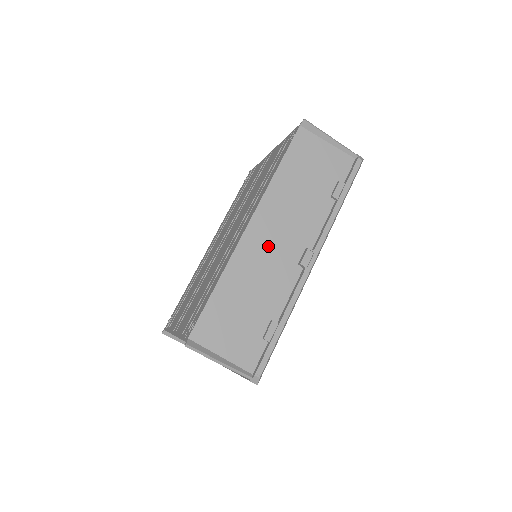
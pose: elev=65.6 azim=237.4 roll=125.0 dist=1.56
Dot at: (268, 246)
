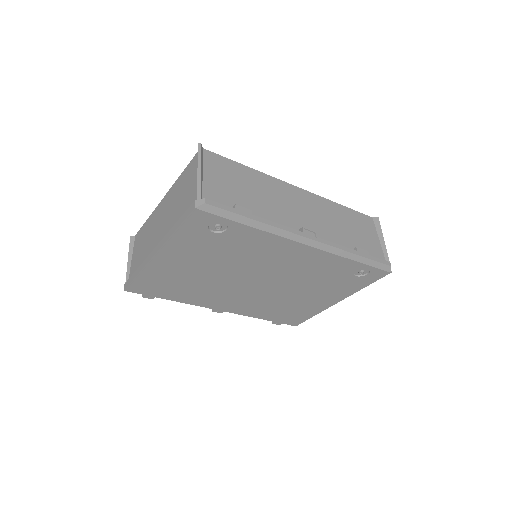
Dot at: (295, 204)
